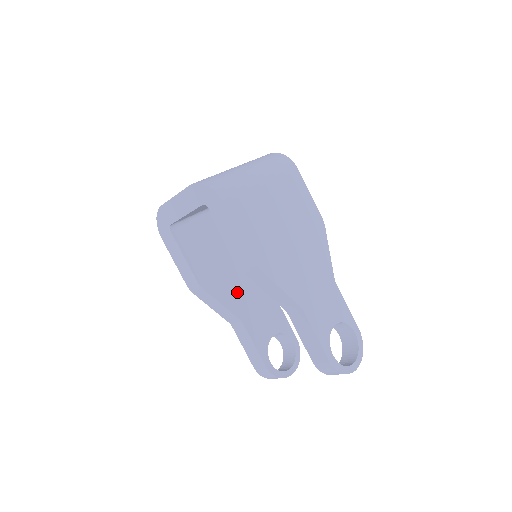
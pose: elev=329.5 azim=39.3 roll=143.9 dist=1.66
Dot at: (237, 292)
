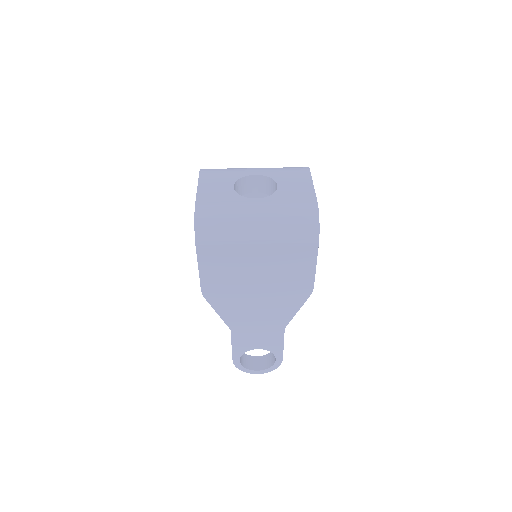
Dot at: occluded
